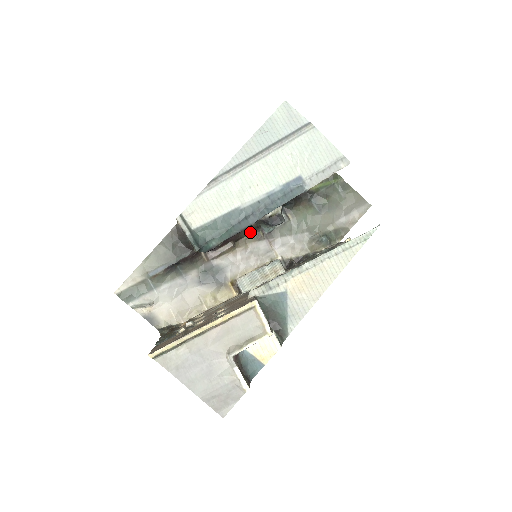
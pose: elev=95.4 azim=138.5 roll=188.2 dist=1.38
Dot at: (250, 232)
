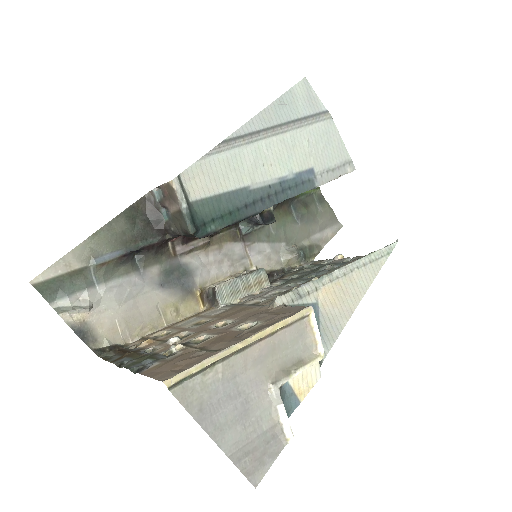
Dot at: (227, 228)
